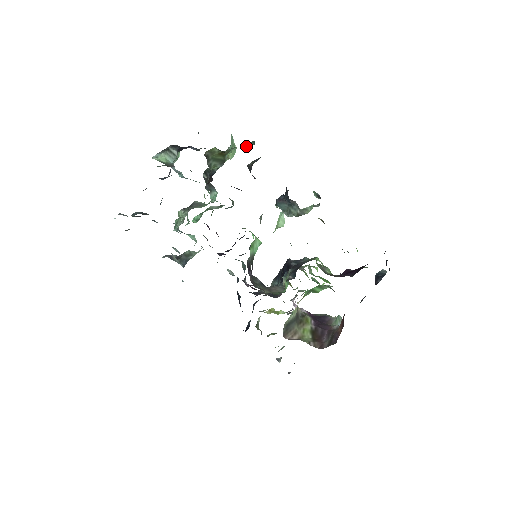
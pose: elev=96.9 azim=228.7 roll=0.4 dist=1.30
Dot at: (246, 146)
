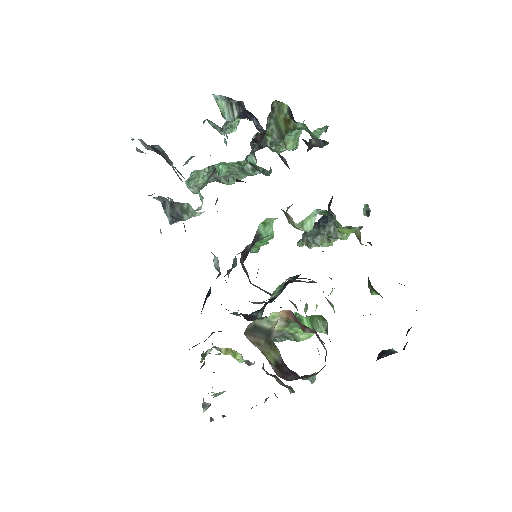
Dot at: (316, 130)
